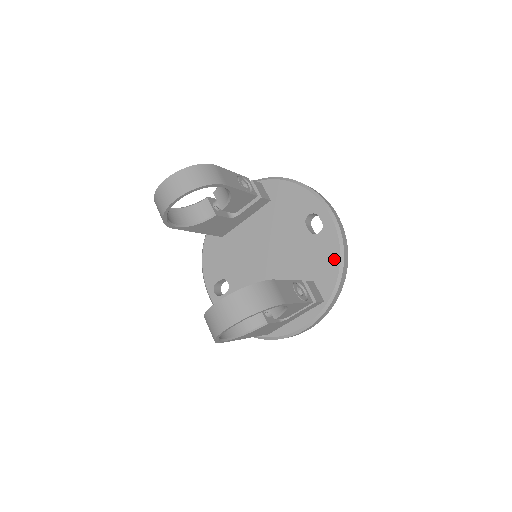
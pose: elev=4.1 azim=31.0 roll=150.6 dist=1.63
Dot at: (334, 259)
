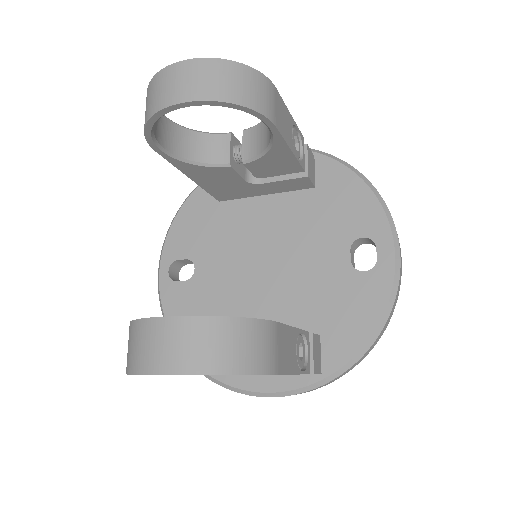
Dot at: (368, 321)
